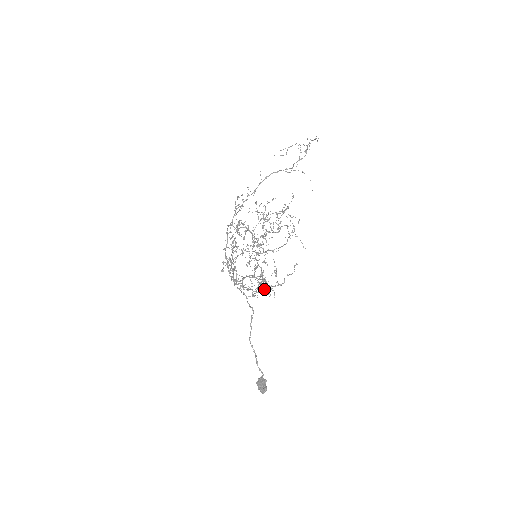
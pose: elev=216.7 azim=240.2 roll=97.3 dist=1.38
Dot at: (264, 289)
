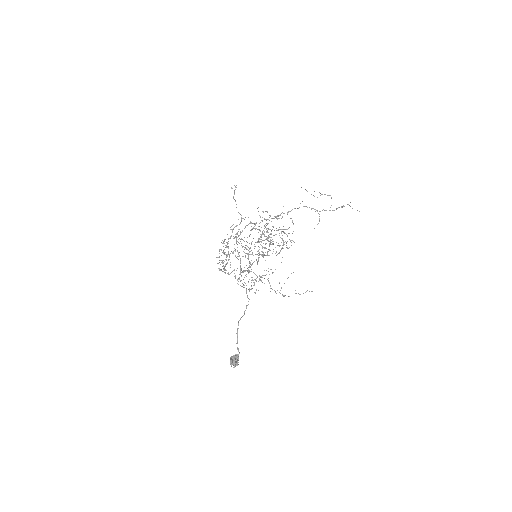
Dot at: occluded
